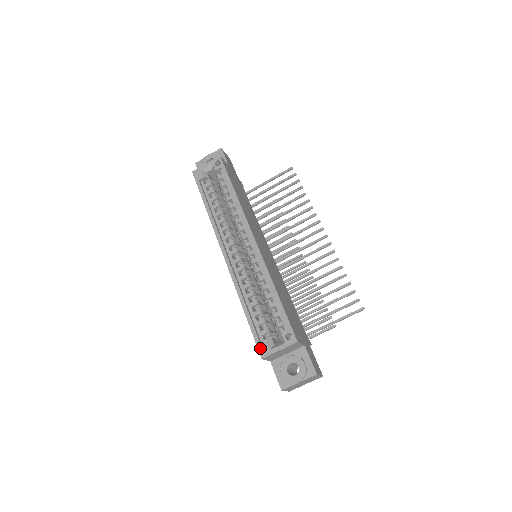
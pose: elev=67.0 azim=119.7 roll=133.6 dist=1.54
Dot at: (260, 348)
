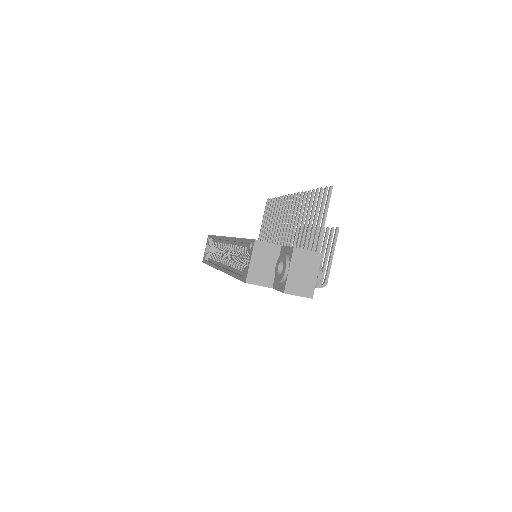
Dot at: (243, 279)
